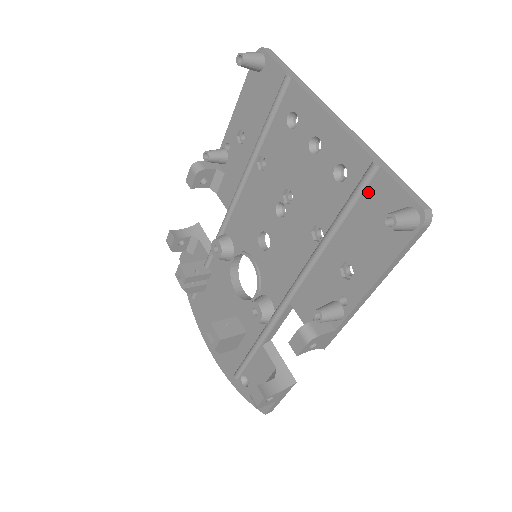
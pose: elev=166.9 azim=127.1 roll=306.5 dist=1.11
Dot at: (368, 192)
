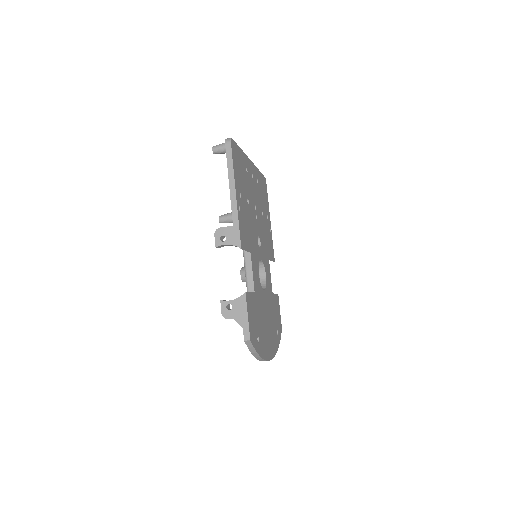
Dot at: occluded
